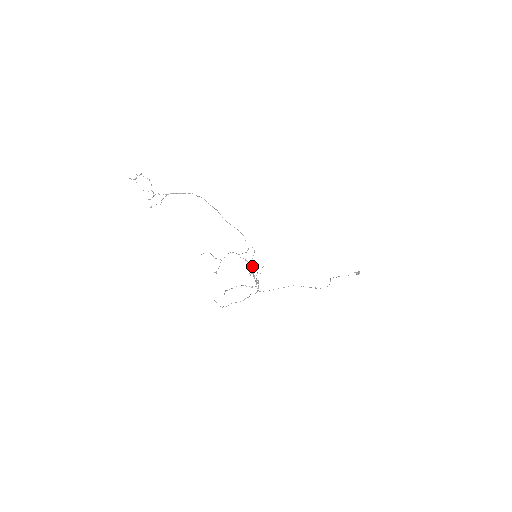
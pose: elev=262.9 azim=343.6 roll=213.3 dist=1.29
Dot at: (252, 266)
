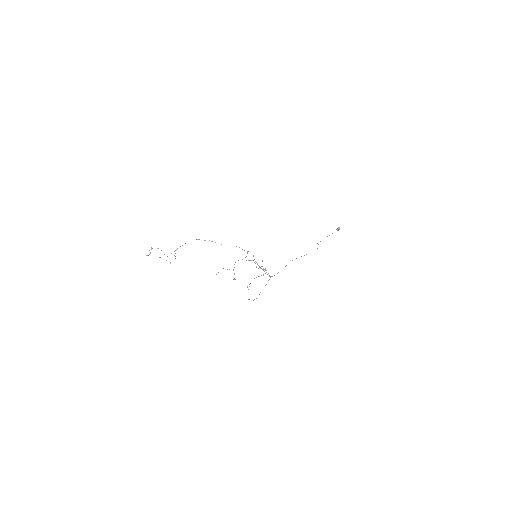
Dot at: (257, 263)
